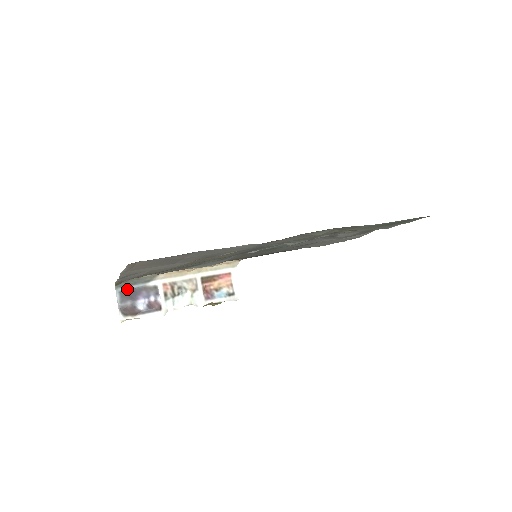
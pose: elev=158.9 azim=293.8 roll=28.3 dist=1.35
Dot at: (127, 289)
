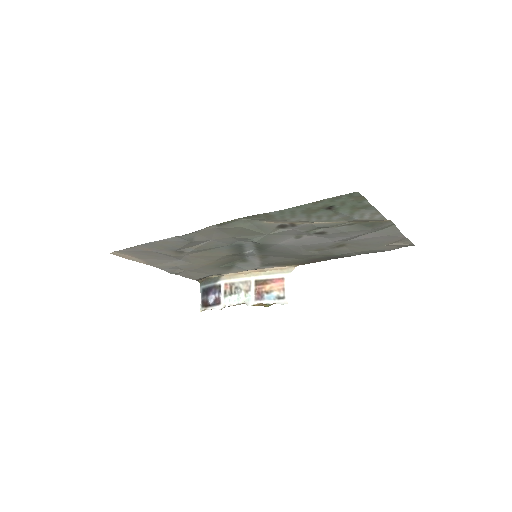
Dot at: (206, 287)
